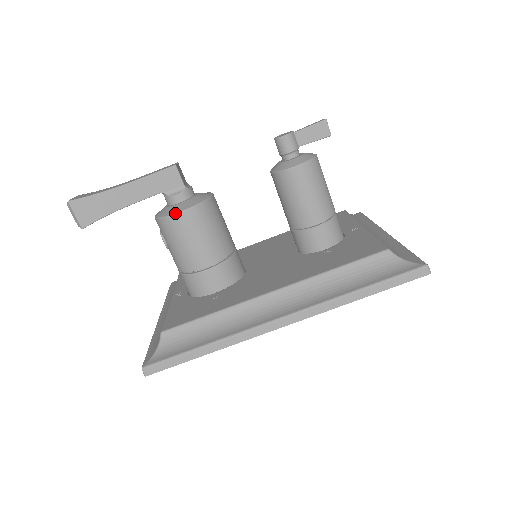
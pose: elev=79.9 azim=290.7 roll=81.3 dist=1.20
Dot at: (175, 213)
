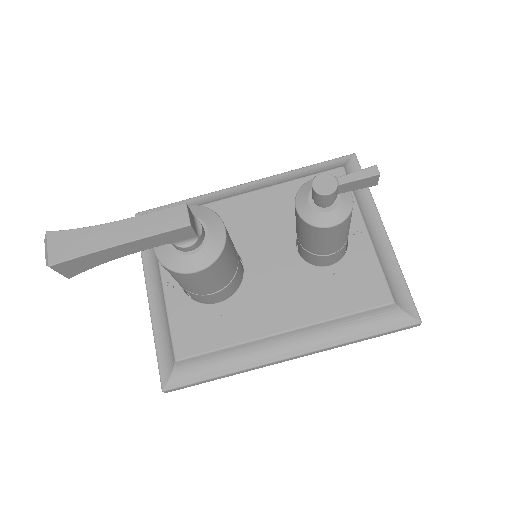
Dot at: (189, 273)
